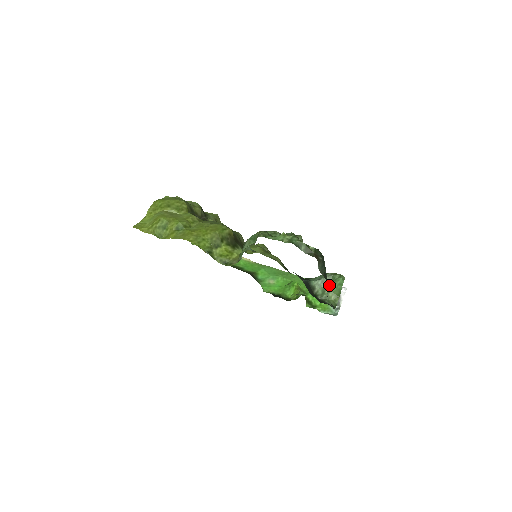
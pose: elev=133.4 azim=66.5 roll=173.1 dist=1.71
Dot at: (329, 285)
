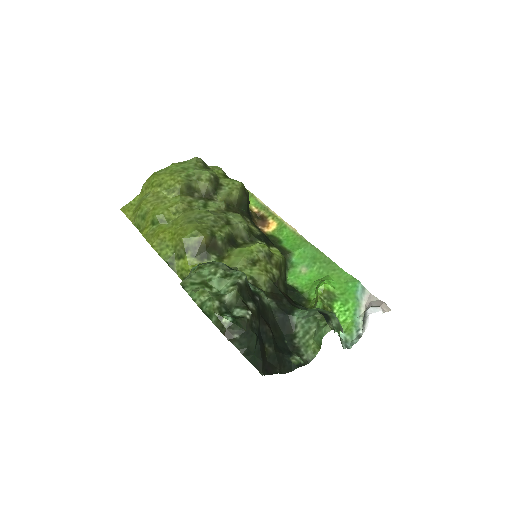
Dot at: (313, 329)
